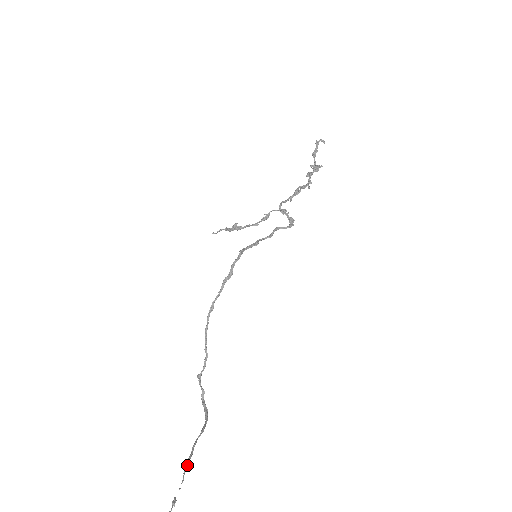
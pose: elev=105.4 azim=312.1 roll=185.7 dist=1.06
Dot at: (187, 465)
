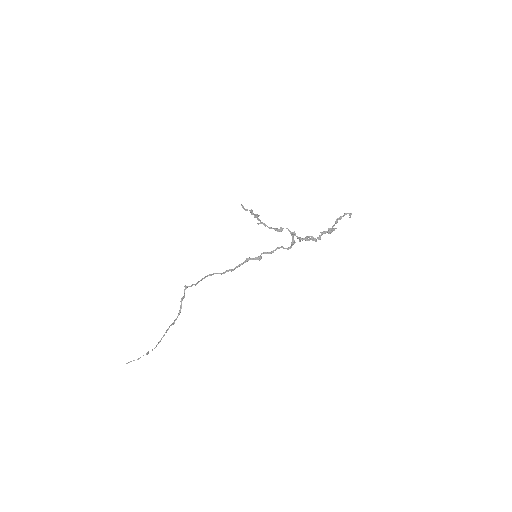
Dot at: (160, 341)
